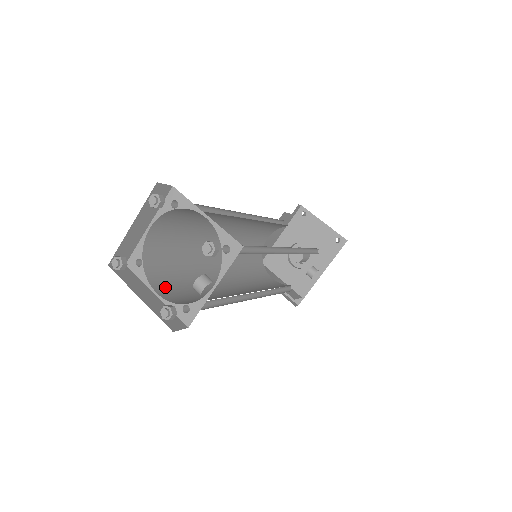
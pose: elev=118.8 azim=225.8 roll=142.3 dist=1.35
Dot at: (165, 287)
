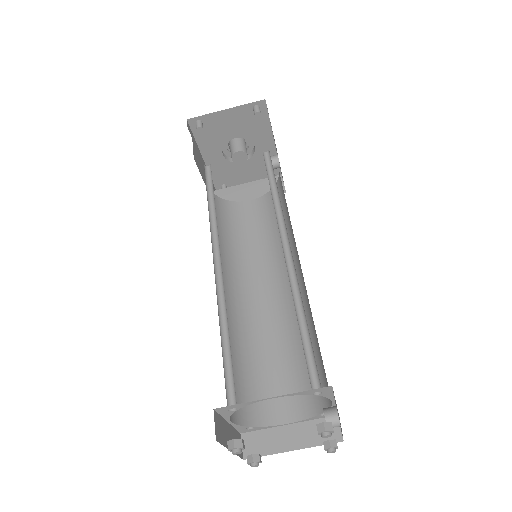
Dot at: (278, 404)
